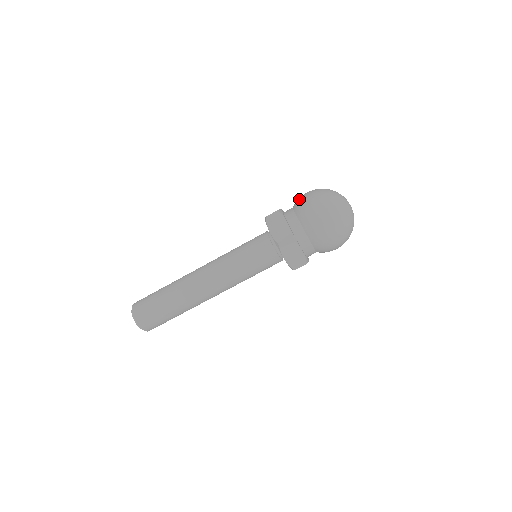
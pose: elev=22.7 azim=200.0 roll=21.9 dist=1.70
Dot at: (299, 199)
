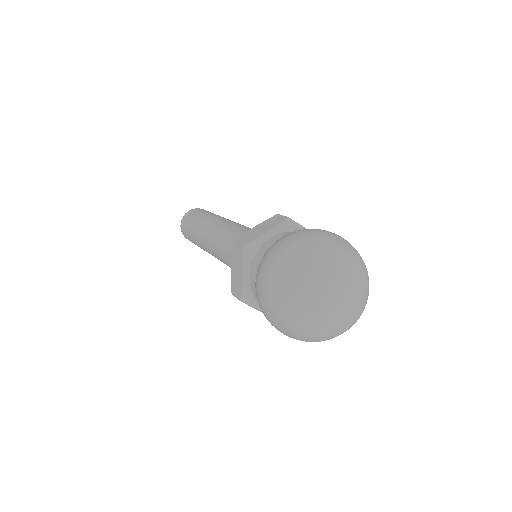
Dot at: (270, 247)
